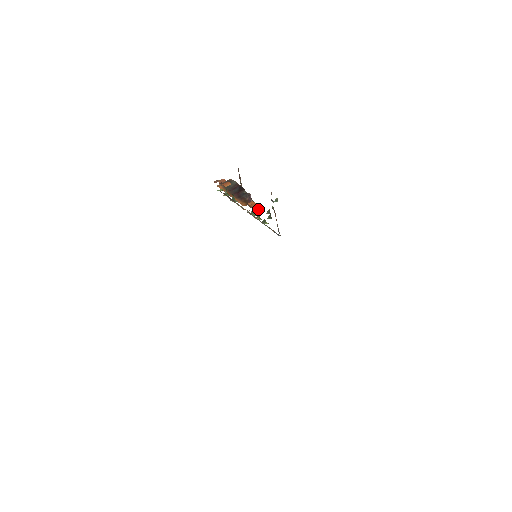
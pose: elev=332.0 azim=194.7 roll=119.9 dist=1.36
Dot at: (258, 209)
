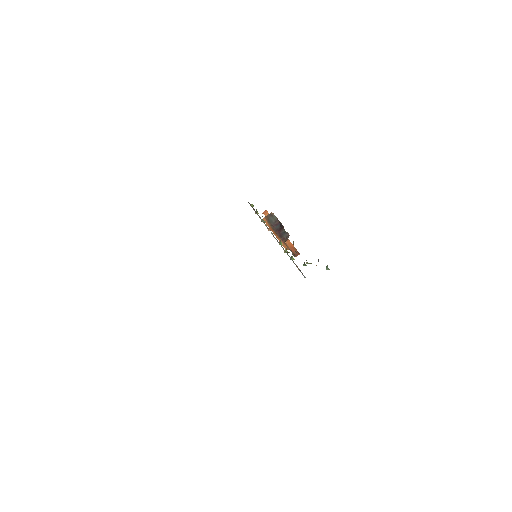
Dot at: (295, 252)
